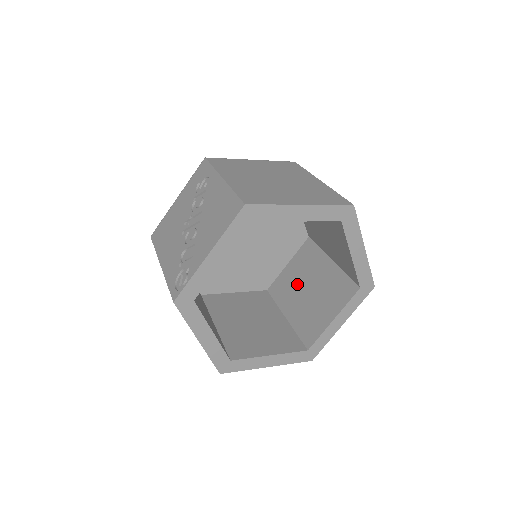
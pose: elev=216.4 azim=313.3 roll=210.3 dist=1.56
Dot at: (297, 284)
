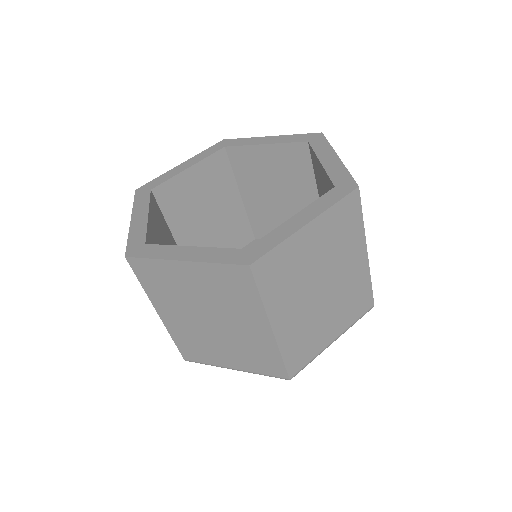
Dot at: occluded
